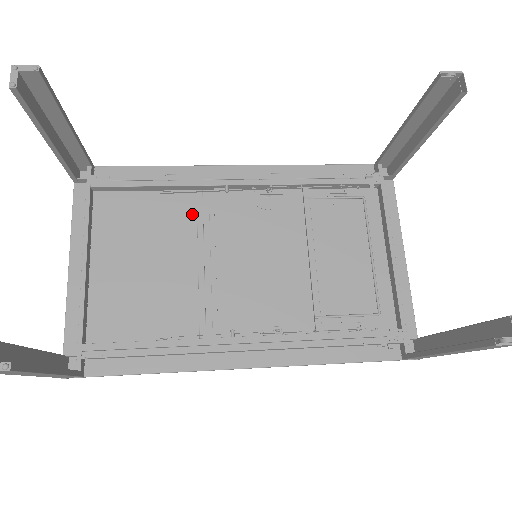
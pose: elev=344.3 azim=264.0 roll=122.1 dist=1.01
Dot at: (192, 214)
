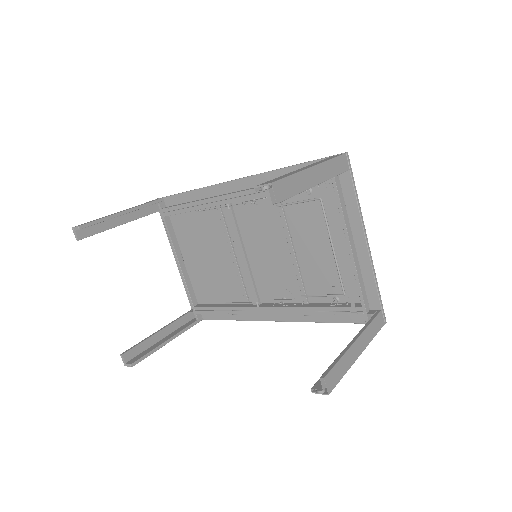
Dot at: (220, 221)
